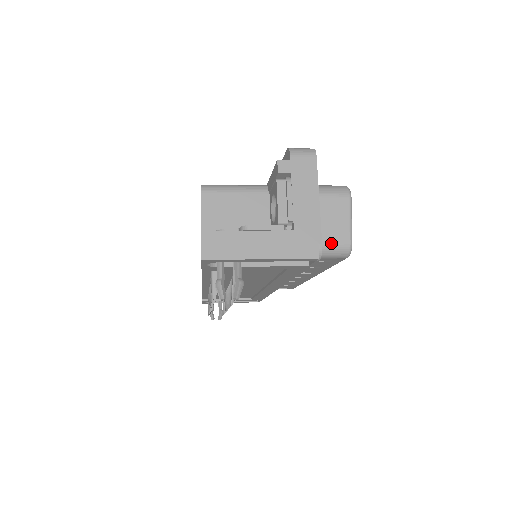
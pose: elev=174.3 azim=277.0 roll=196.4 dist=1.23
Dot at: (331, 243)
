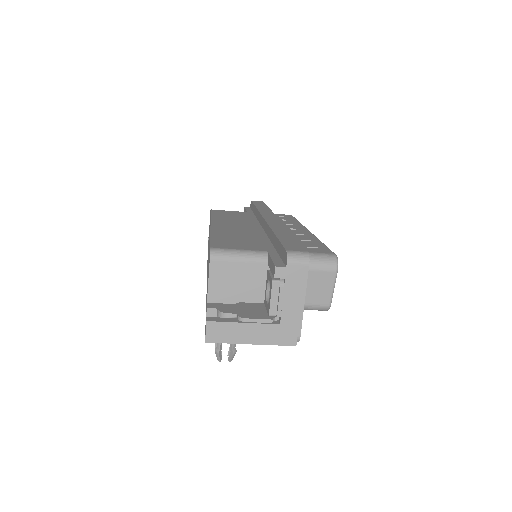
Dot at: (314, 304)
